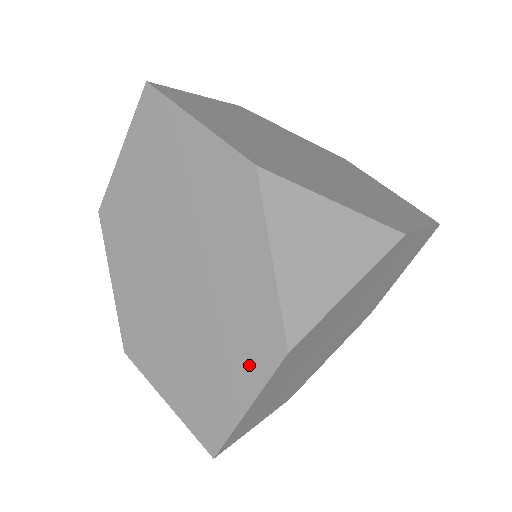
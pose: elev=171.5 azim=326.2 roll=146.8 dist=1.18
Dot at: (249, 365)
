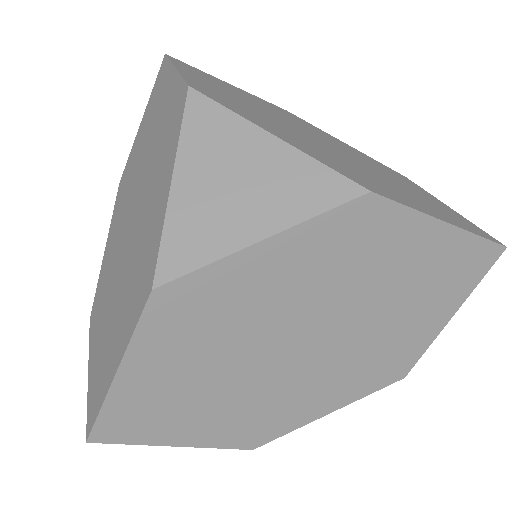
Dot at: (131, 313)
